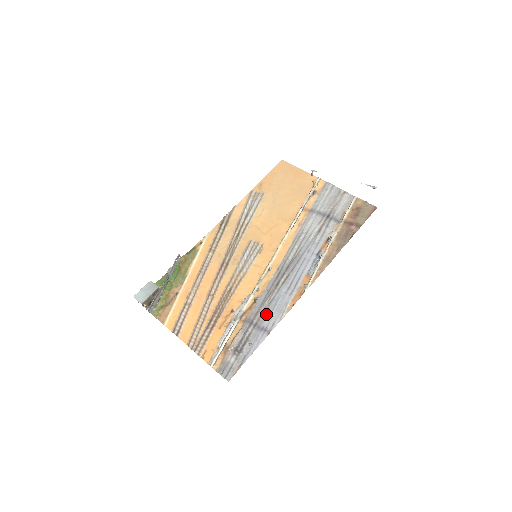
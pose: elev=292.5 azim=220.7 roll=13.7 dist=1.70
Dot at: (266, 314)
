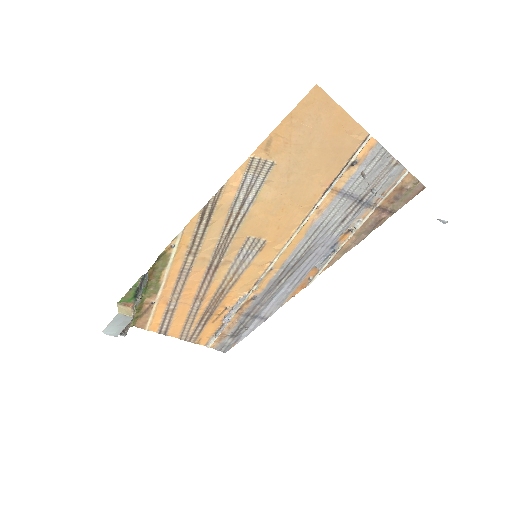
Dot at: (264, 307)
